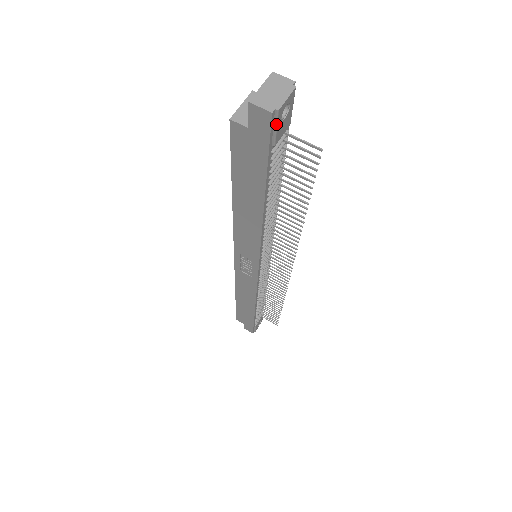
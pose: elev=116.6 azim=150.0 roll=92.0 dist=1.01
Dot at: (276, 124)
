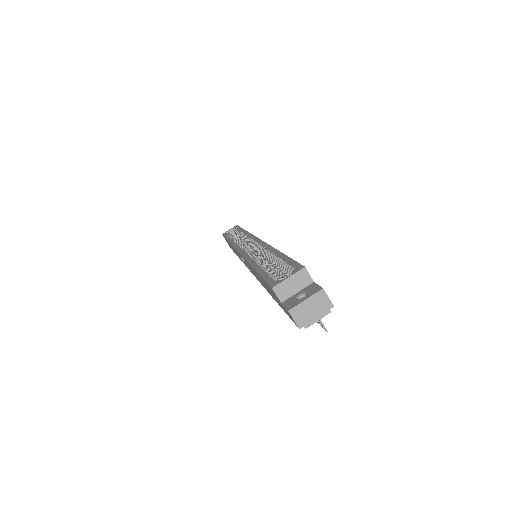
Dot at: occluded
